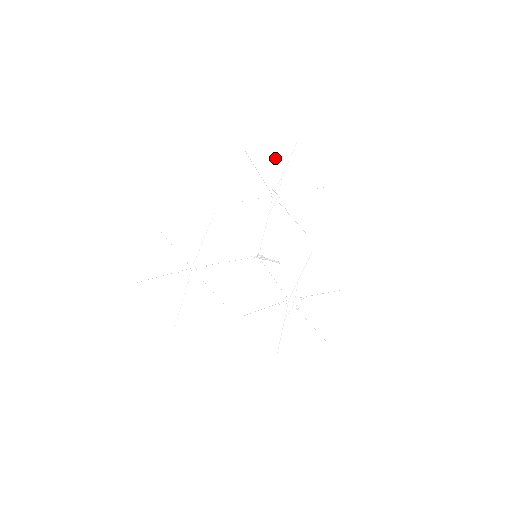
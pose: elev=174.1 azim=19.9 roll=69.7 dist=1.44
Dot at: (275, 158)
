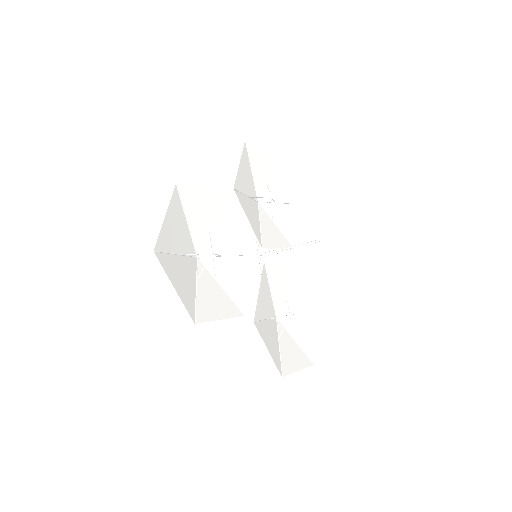
Dot at: (263, 162)
